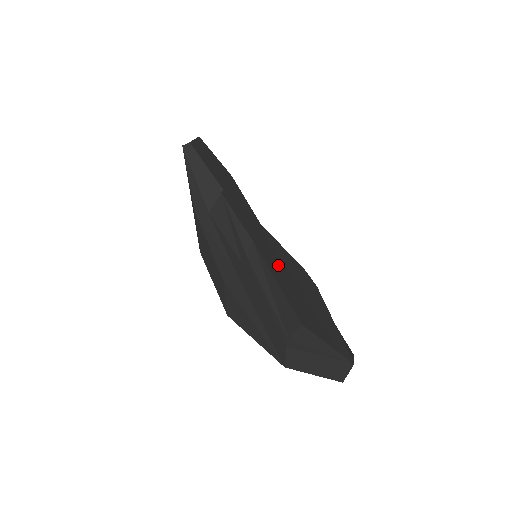
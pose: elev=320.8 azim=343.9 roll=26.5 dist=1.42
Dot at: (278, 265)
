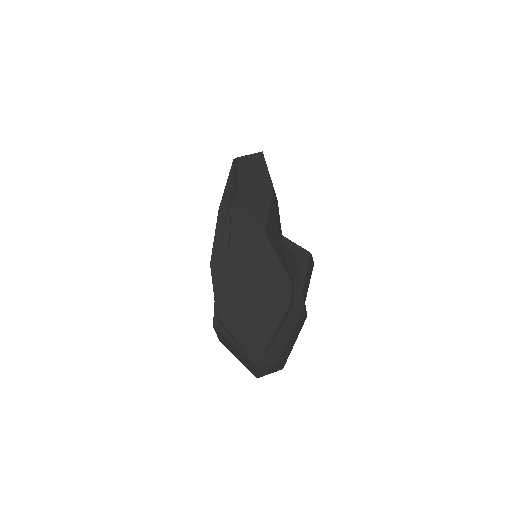
Dot at: (245, 267)
